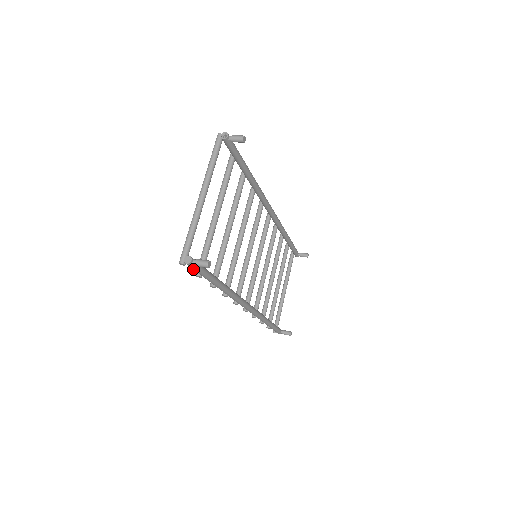
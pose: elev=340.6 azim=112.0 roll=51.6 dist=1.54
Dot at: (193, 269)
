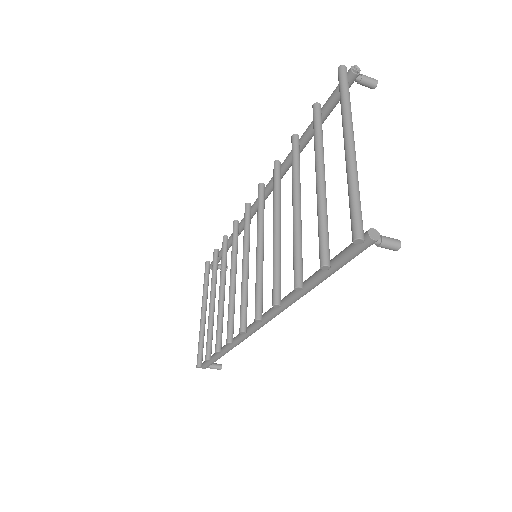
Dot at: (354, 252)
